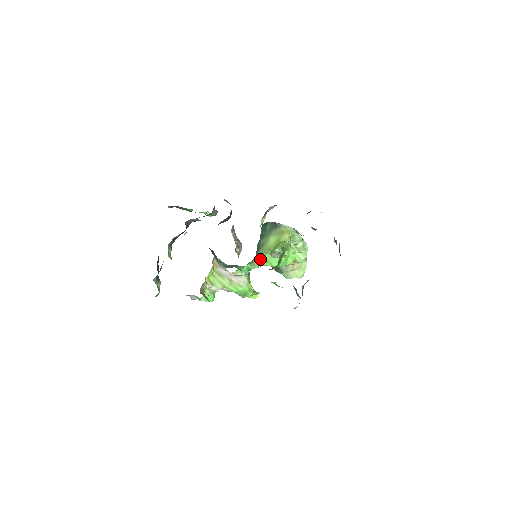
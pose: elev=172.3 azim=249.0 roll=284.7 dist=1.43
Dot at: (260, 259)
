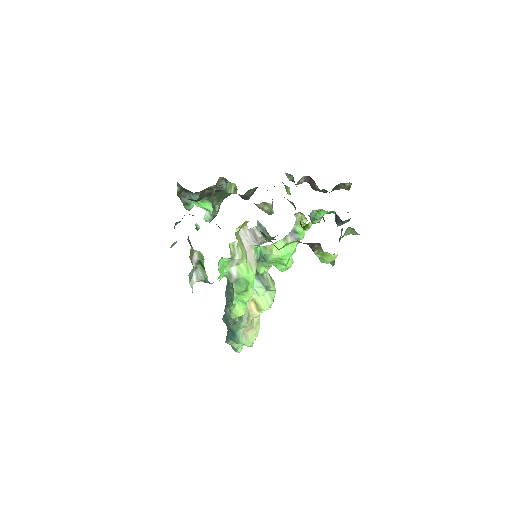
Dot at: (272, 245)
